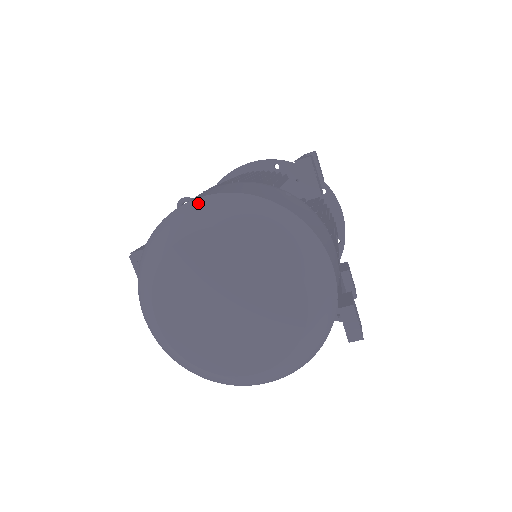
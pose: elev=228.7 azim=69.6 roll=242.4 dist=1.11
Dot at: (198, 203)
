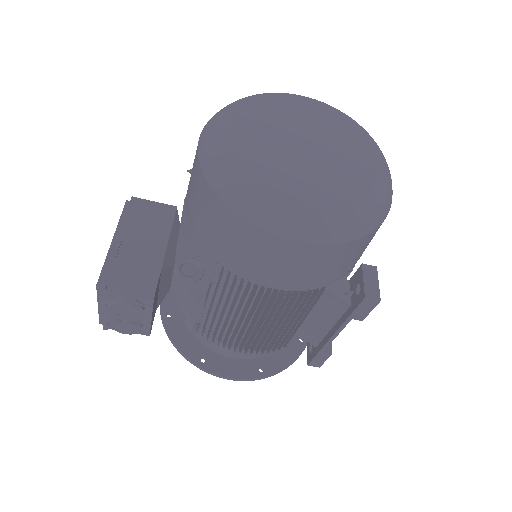
Dot at: occluded
